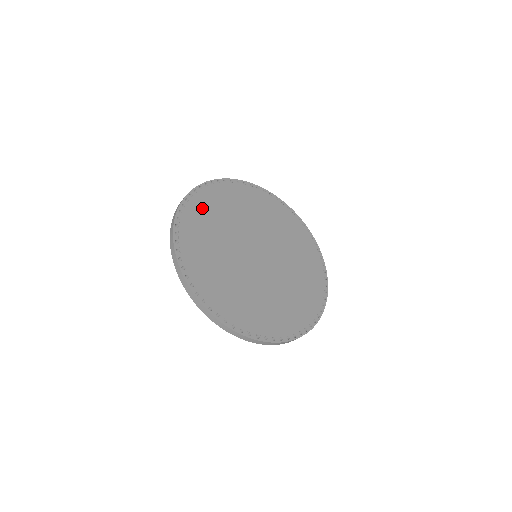
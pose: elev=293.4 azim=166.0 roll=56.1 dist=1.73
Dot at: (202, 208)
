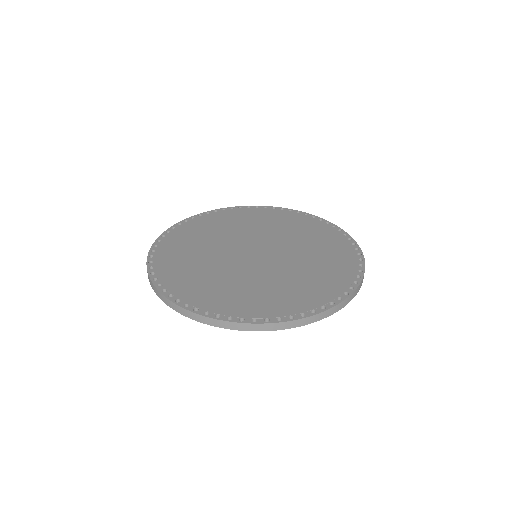
Dot at: (177, 276)
